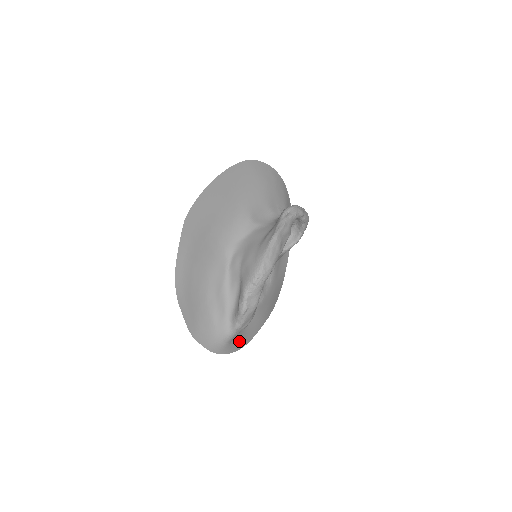
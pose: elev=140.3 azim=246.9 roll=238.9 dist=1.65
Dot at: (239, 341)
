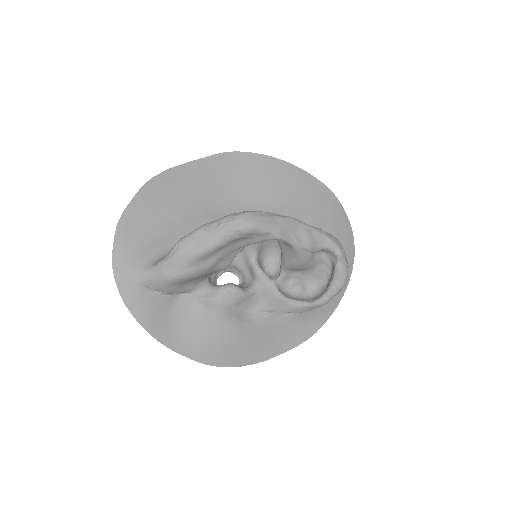
Dot at: (149, 312)
